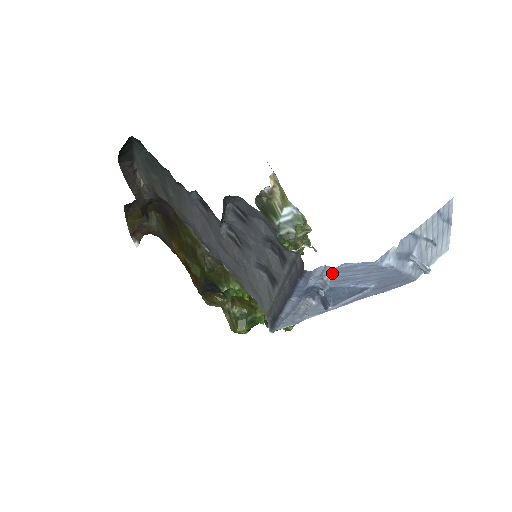
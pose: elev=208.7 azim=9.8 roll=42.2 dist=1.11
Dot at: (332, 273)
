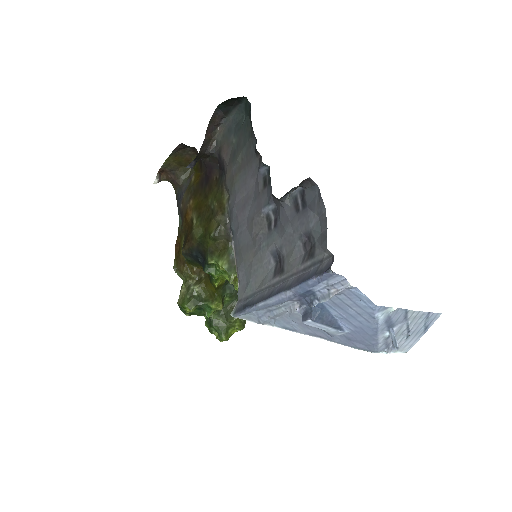
Dot at: (342, 289)
